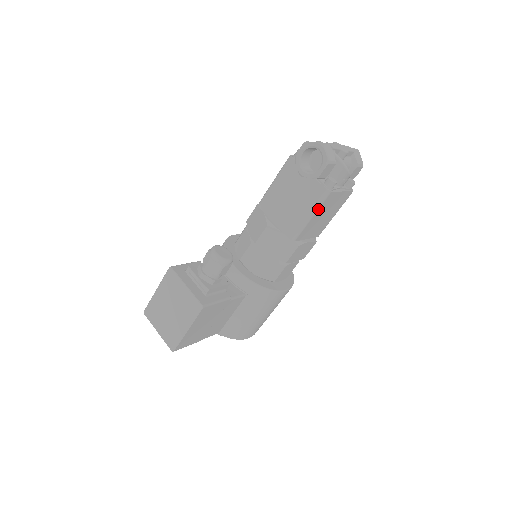
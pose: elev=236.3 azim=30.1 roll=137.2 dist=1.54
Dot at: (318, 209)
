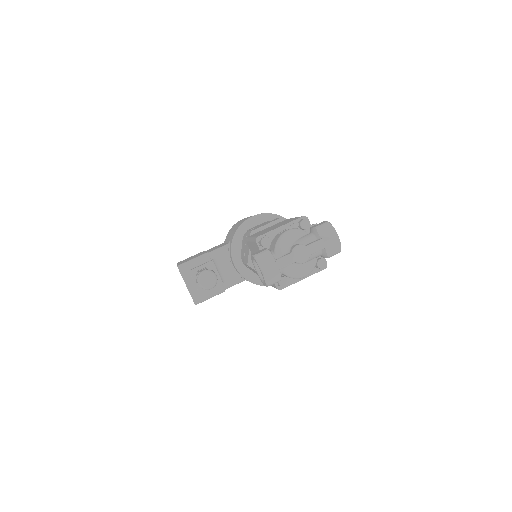
Dot at: occluded
